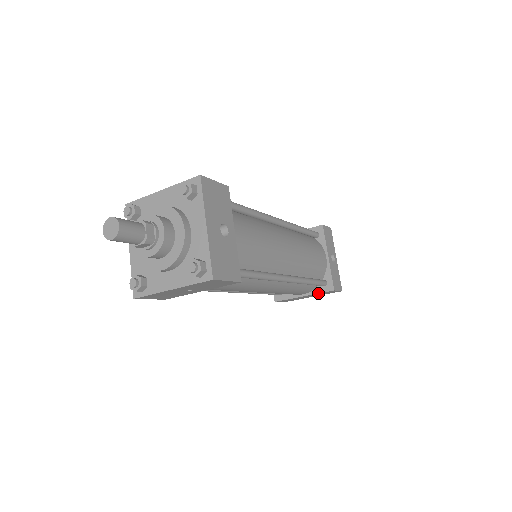
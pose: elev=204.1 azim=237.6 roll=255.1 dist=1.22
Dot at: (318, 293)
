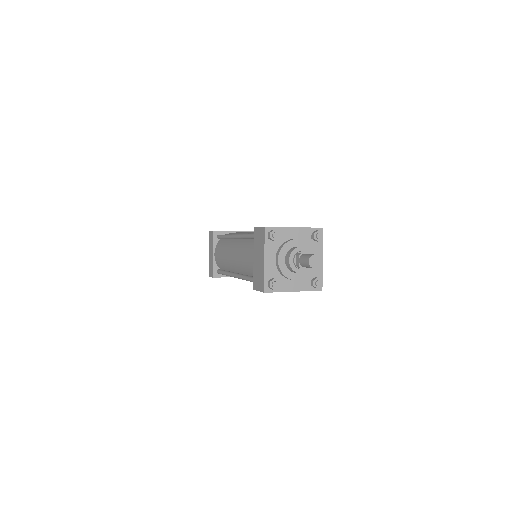
Dot at: occluded
